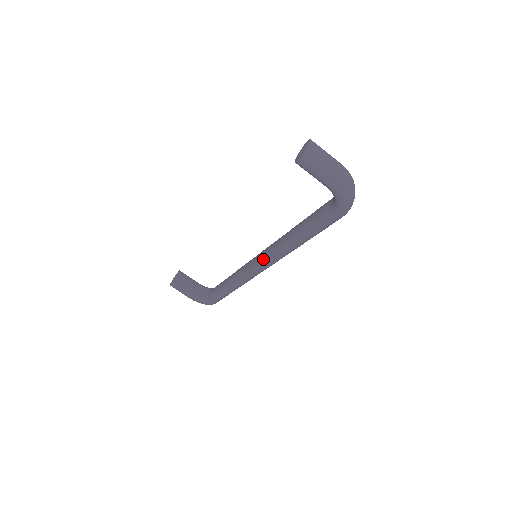
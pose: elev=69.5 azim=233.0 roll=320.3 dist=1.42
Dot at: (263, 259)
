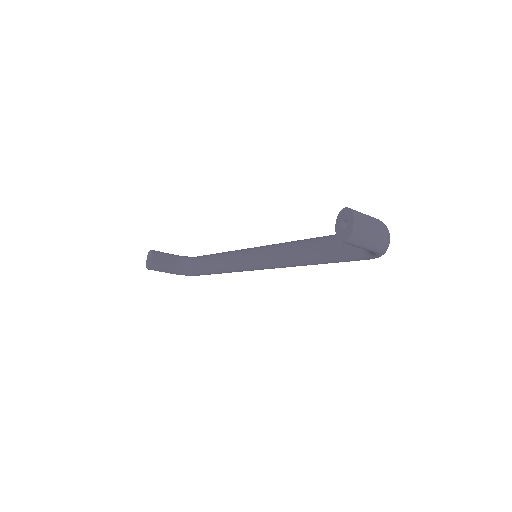
Dot at: (269, 265)
